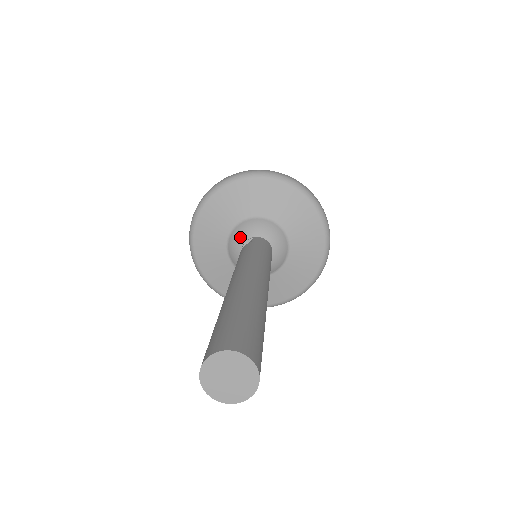
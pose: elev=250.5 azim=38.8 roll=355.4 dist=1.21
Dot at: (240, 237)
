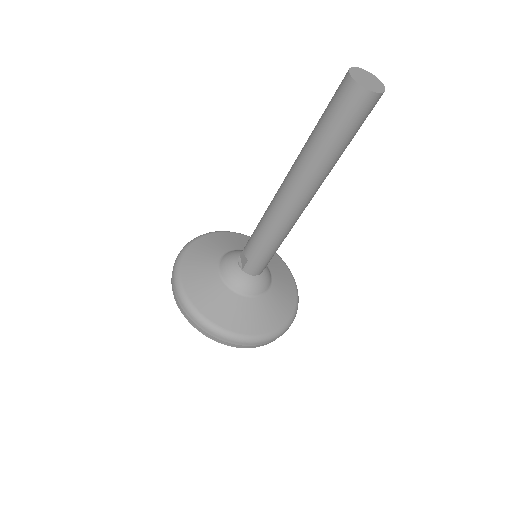
Dot at: (230, 266)
